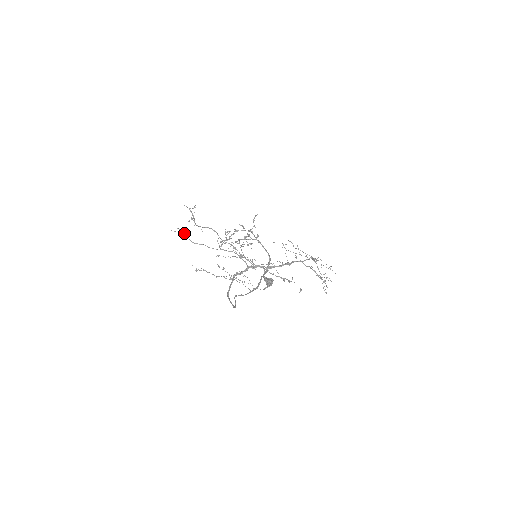
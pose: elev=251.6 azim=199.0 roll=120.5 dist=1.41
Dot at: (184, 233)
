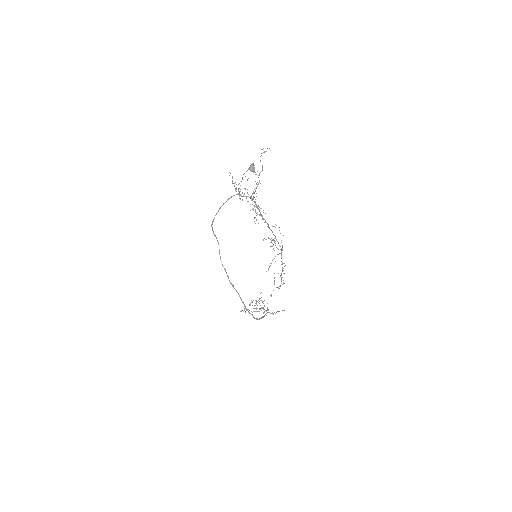
Dot at: occluded
